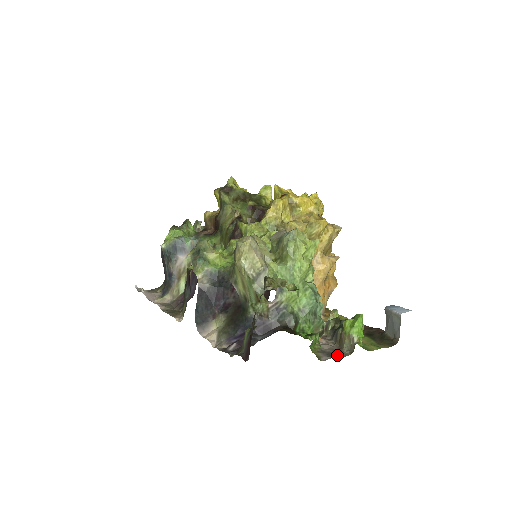
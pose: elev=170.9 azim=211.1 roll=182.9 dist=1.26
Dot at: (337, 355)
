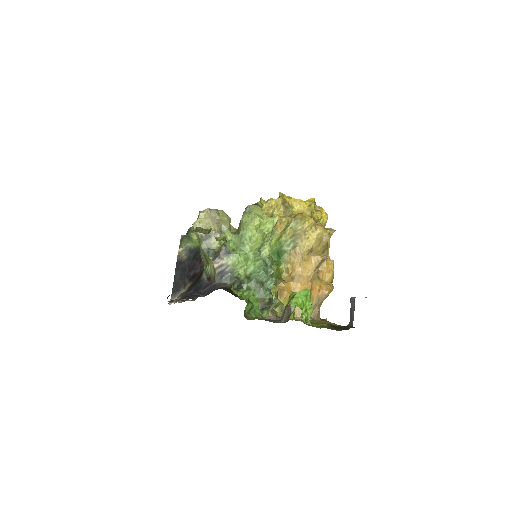
Dot at: (270, 321)
